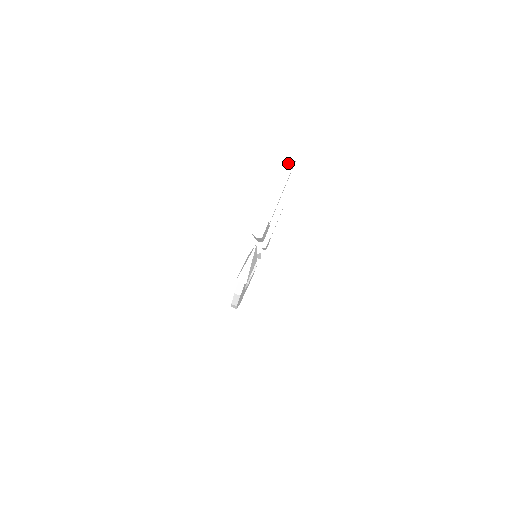
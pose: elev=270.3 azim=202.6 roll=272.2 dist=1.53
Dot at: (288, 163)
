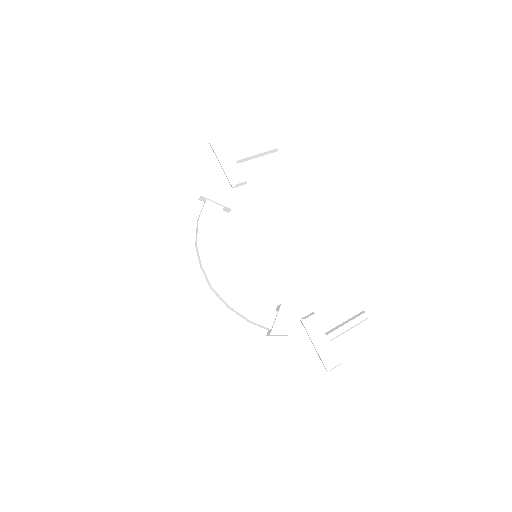
Dot at: (269, 145)
